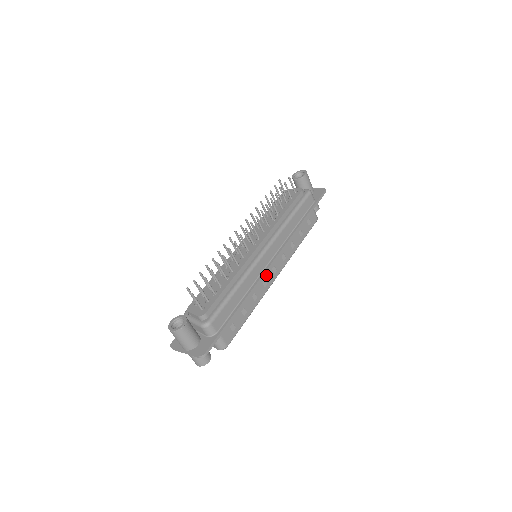
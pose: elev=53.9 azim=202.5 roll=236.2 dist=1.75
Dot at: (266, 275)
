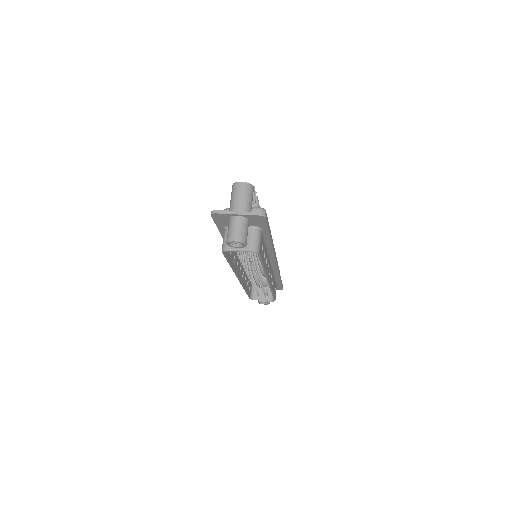
Dot at: (269, 265)
